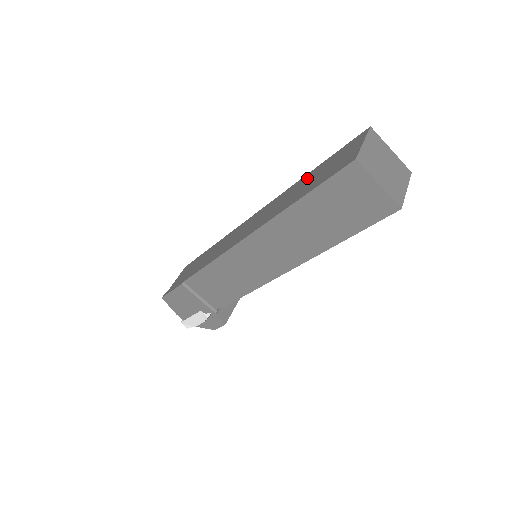
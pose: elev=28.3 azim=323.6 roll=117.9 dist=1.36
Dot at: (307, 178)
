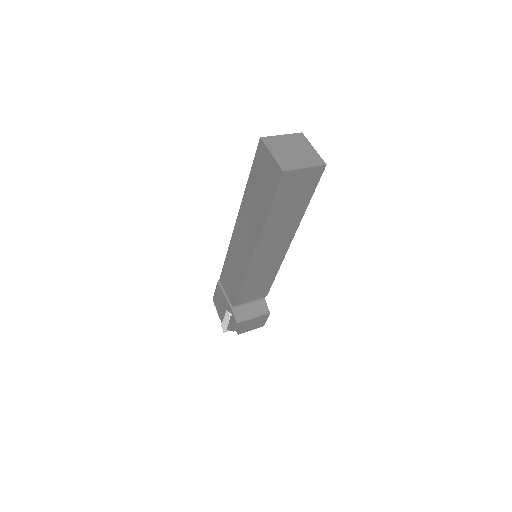
Dot at: occluded
